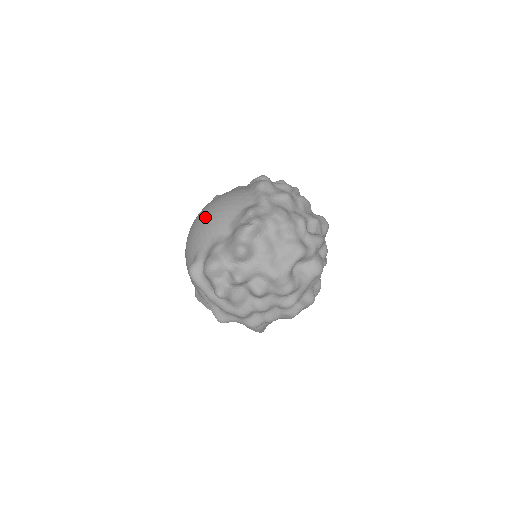
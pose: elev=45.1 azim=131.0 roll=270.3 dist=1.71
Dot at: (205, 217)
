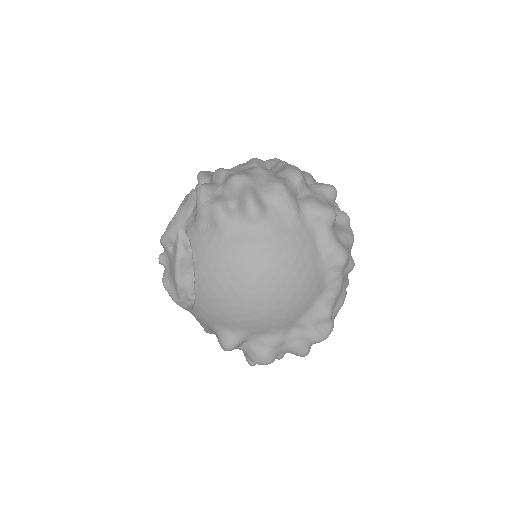
Dot at: (269, 303)
